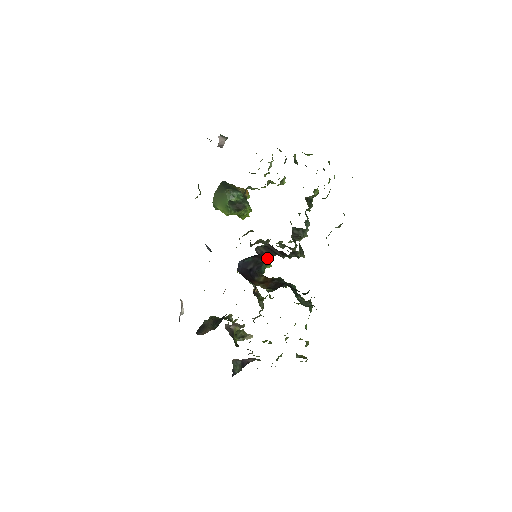
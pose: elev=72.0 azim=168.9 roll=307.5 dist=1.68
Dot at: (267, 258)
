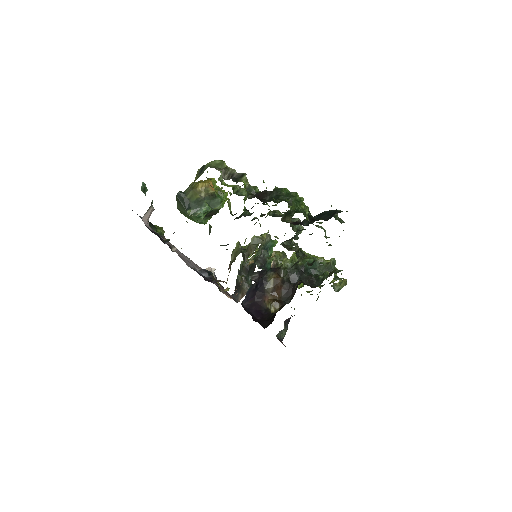
Dot at: (269, 241)
